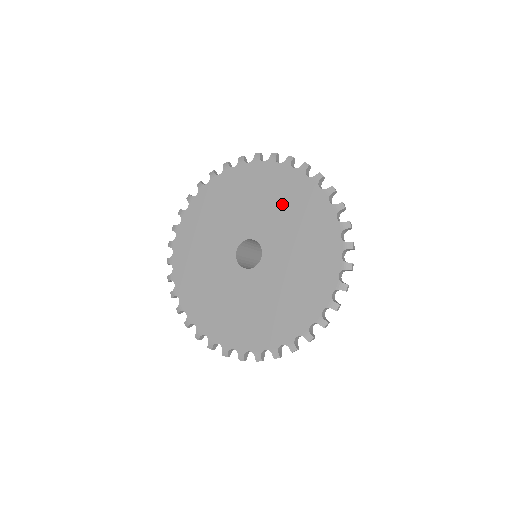
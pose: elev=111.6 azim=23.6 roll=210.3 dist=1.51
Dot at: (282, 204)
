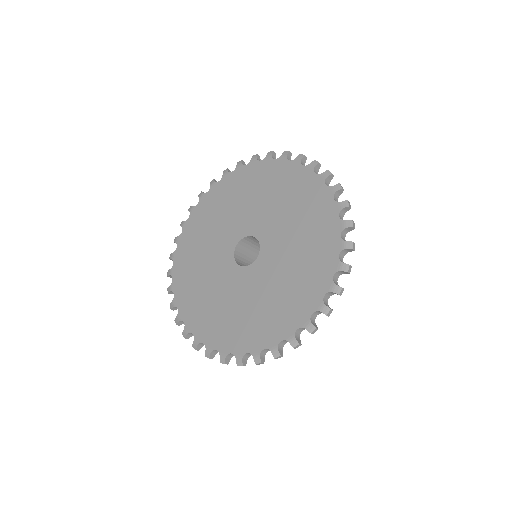
Dot at: (270, 193)
